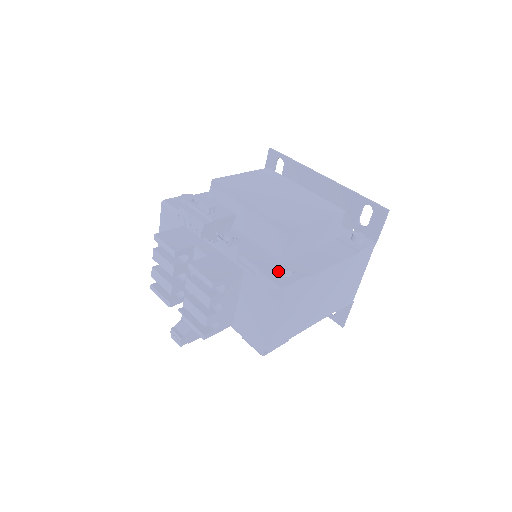
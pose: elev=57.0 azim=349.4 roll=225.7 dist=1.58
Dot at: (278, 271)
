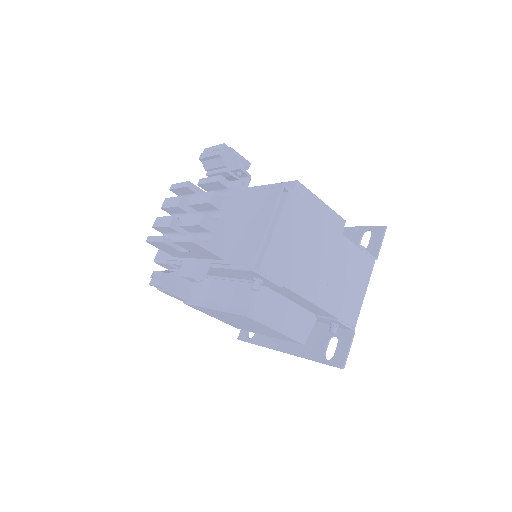
Dot at: occluded
